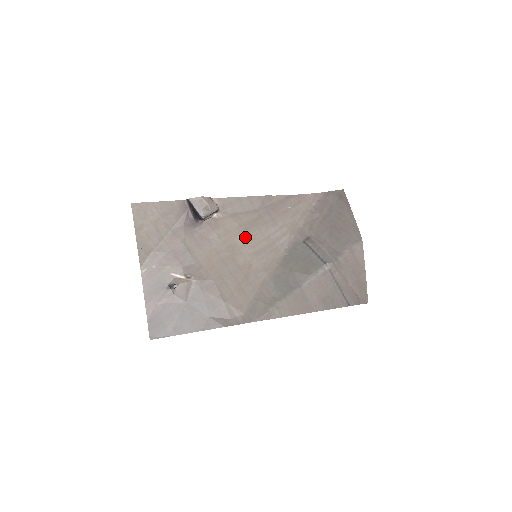
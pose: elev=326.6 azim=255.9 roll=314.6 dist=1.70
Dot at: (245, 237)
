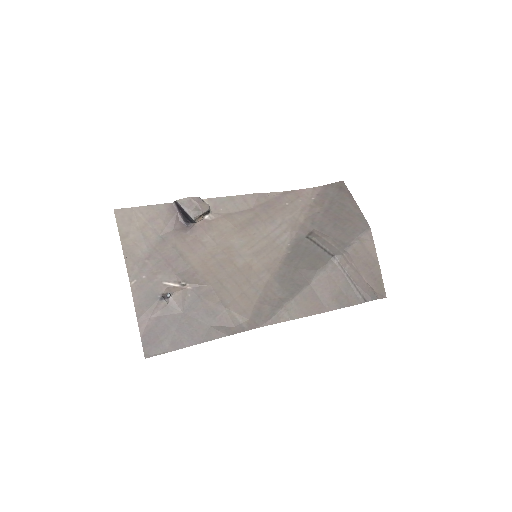
Dot at: (242, 237)
